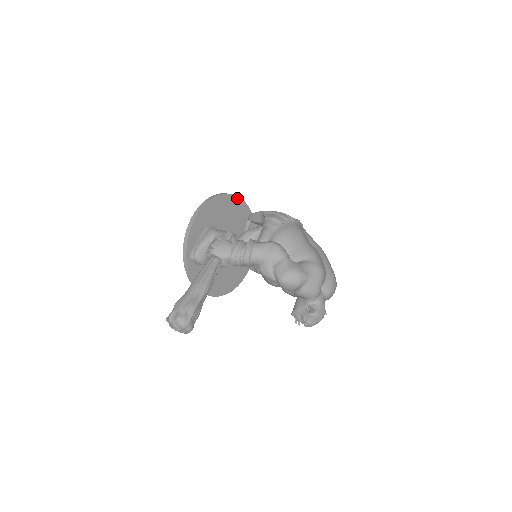
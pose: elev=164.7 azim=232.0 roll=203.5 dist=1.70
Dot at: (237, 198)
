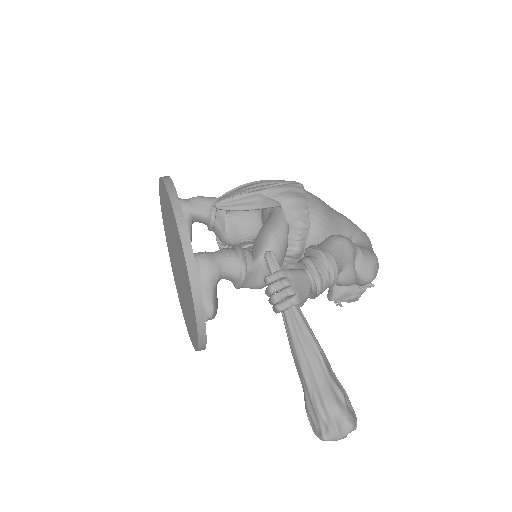
Dot at: occluded
